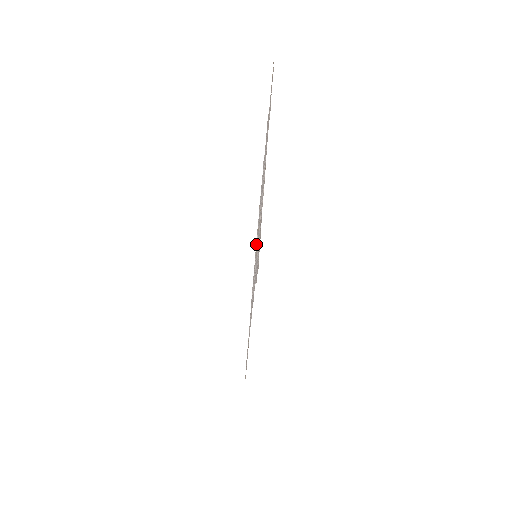
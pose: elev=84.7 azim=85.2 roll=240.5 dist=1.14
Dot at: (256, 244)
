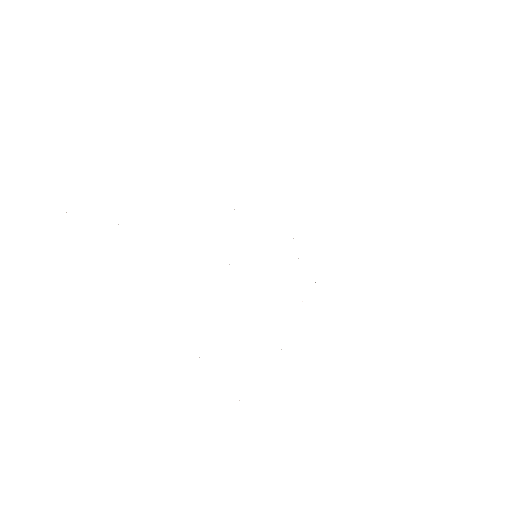
Dot at: occluded
